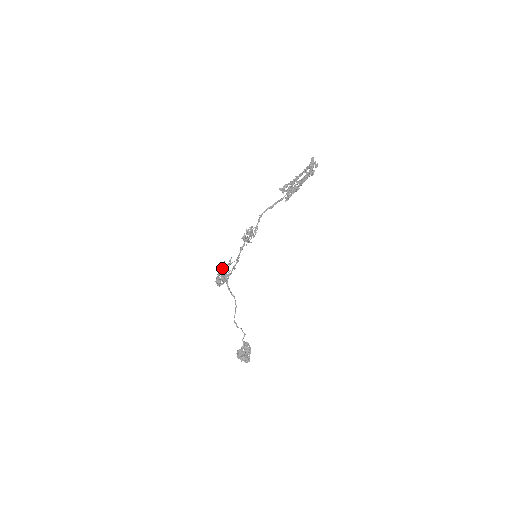
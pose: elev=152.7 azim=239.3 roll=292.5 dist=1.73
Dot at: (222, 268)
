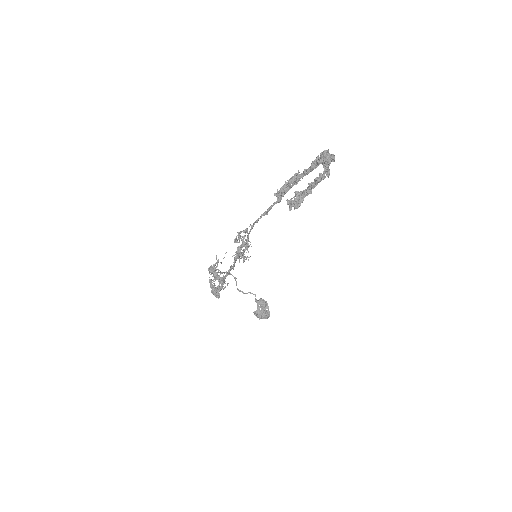
Dot at: occluded
